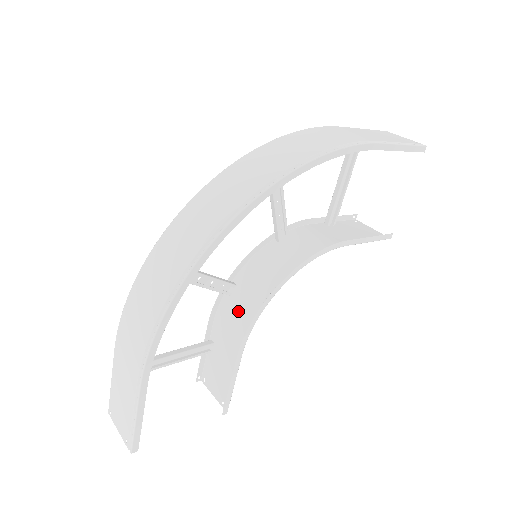
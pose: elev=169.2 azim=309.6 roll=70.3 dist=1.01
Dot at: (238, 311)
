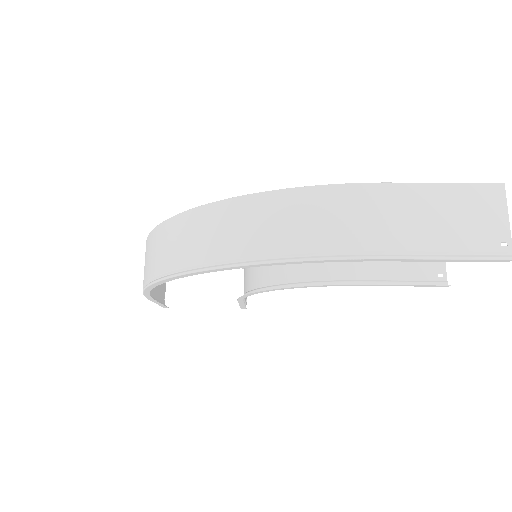
Dot at: (247, 273)
